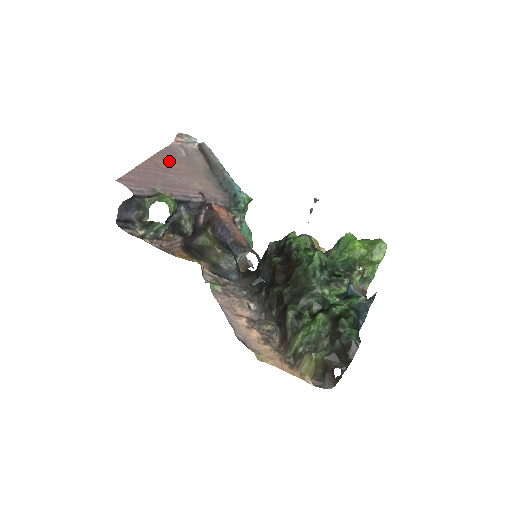
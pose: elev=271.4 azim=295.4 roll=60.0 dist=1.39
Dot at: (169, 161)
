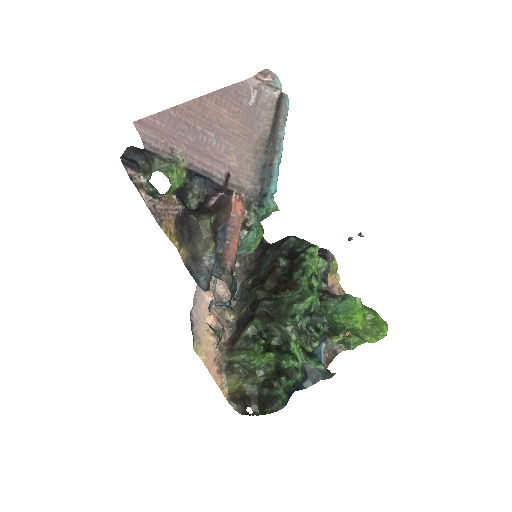
Dot at: (224, 109)
